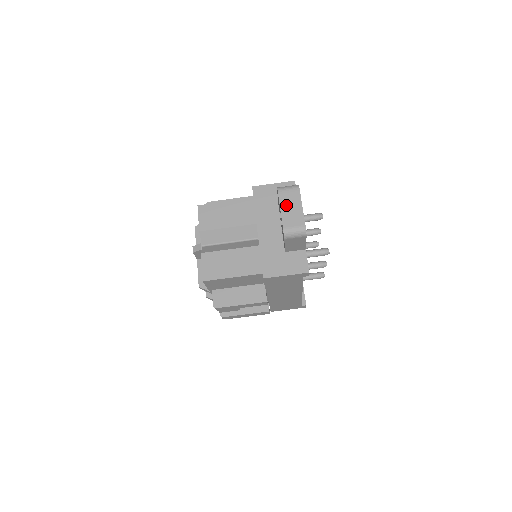
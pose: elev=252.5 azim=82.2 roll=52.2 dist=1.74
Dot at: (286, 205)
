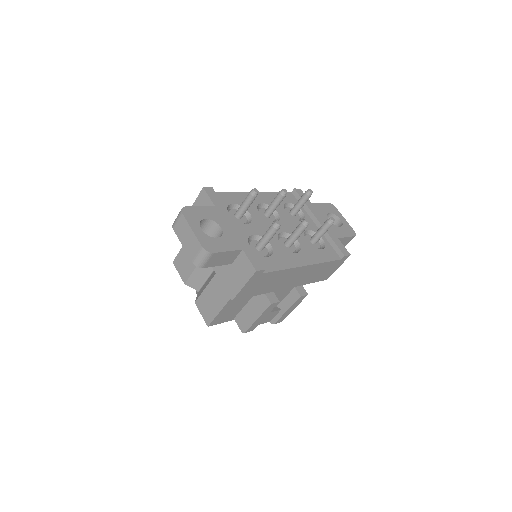
Dot at: (183, 238)
